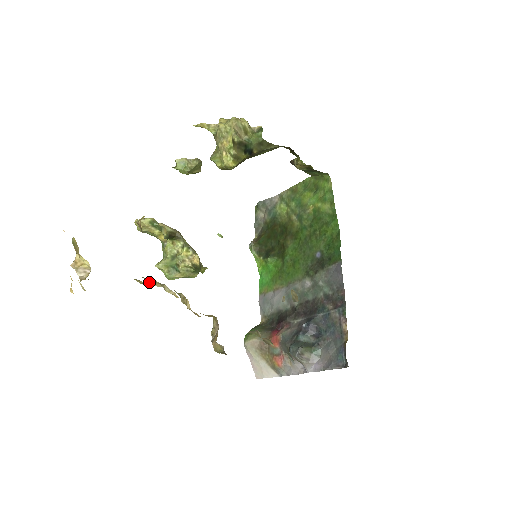
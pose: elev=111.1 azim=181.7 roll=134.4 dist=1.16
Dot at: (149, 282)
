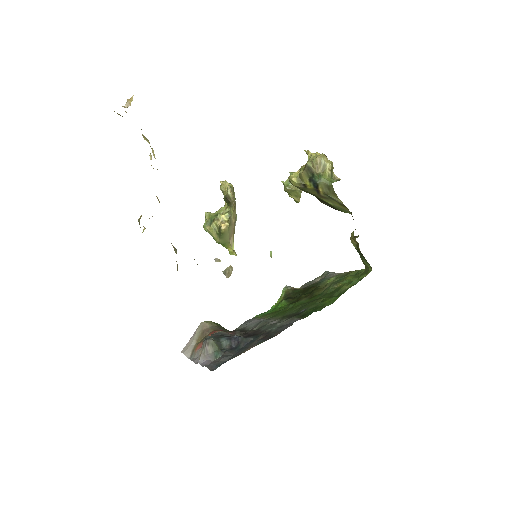
Dot at: (147, 140)
